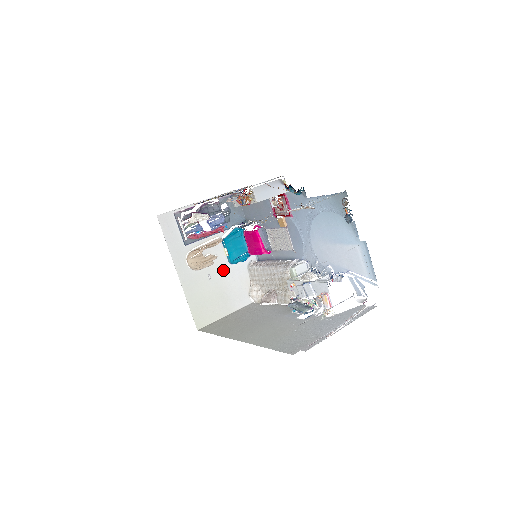
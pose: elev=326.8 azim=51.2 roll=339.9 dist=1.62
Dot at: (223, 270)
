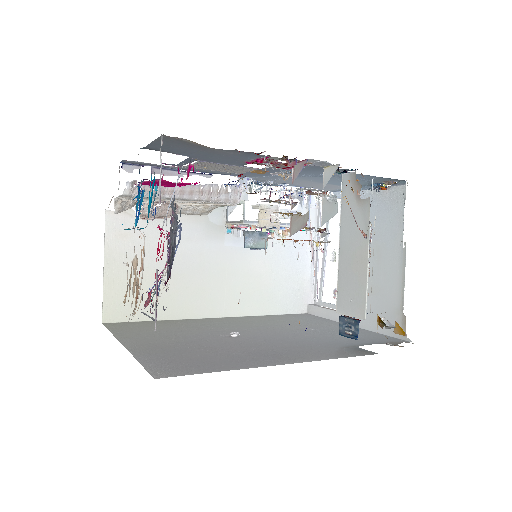
Dot at: occluded
